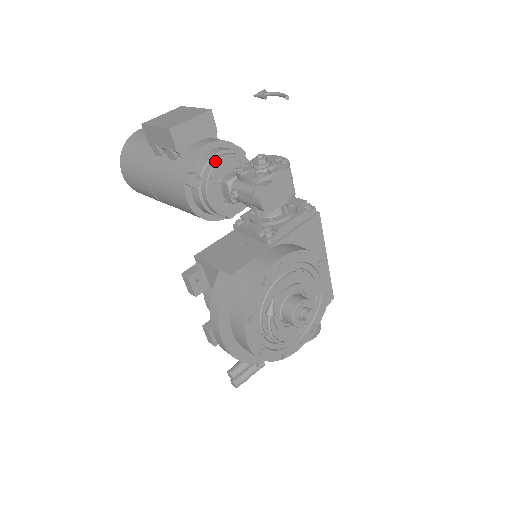
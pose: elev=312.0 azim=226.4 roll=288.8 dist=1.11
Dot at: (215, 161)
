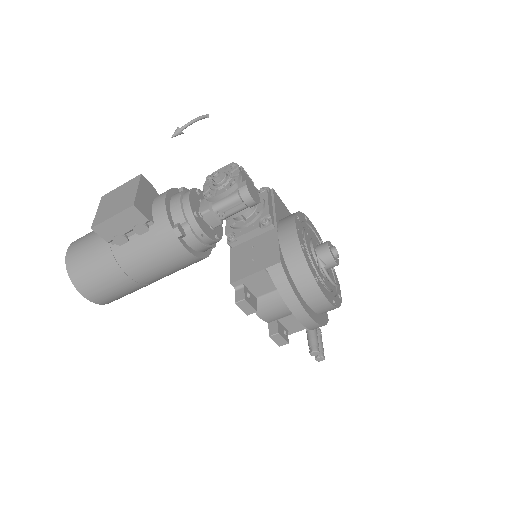
Dot at: (187, 202)
